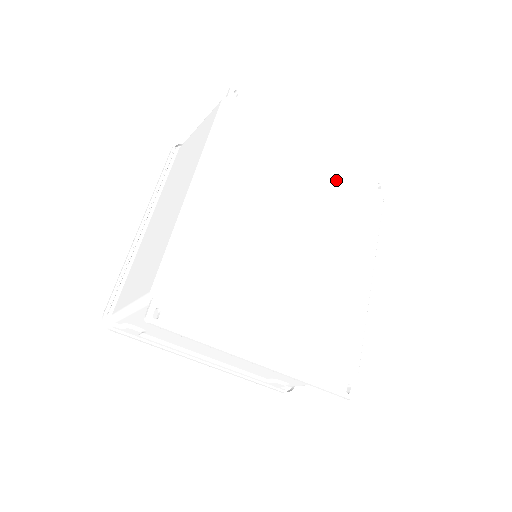
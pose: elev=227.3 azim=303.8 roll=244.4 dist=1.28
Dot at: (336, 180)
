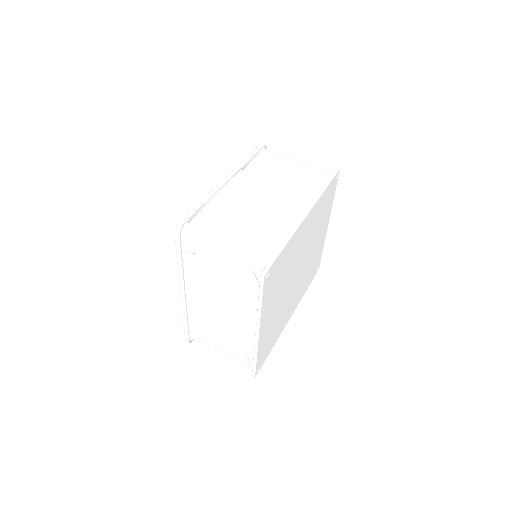
Dot at: (317, 254)
